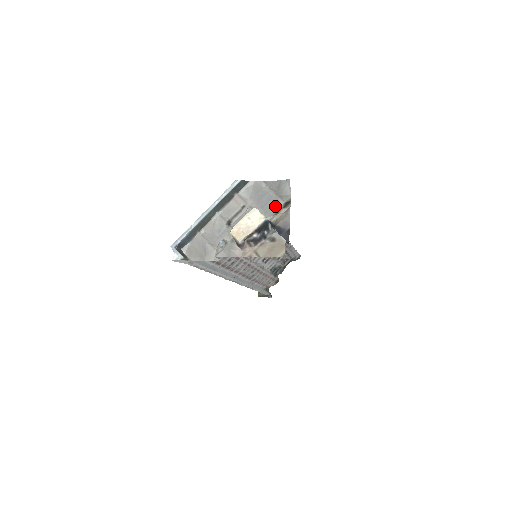
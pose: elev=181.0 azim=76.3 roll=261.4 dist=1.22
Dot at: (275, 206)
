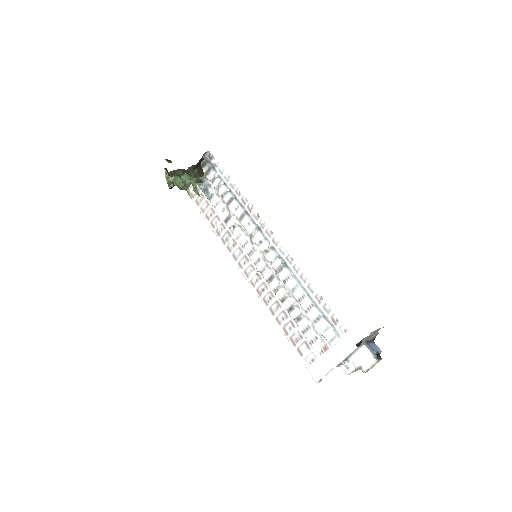
Dot at: occluded
